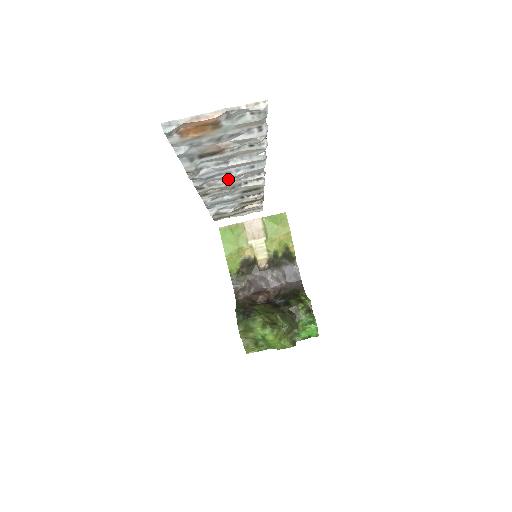
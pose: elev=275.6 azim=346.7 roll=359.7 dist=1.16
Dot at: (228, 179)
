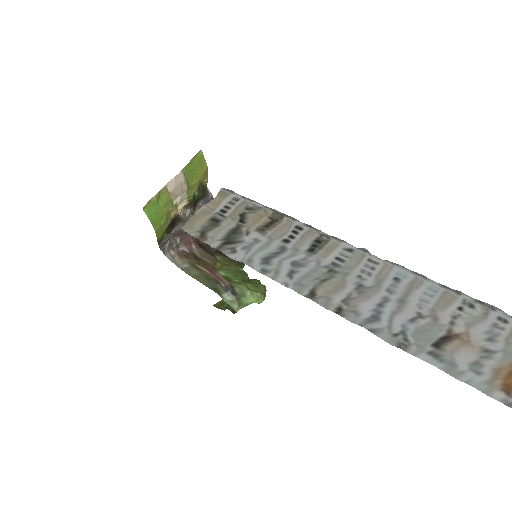
Dot at: (363, 290)
